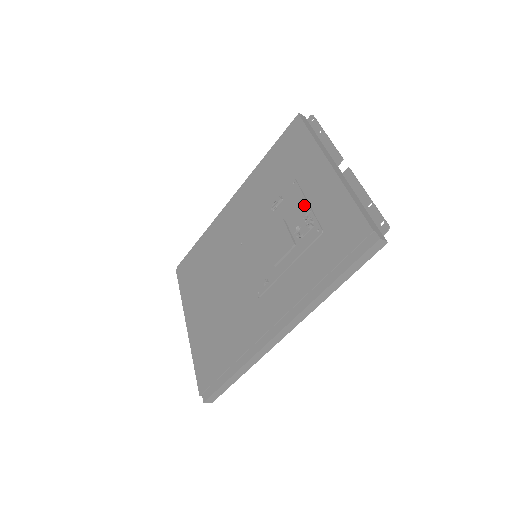
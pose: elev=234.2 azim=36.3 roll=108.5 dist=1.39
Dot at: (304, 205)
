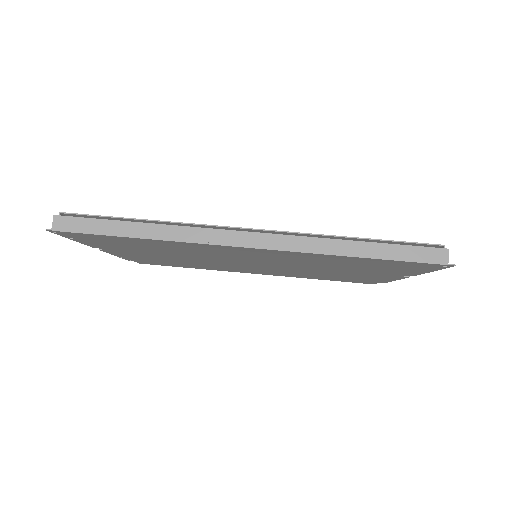
Dot at: occluded
